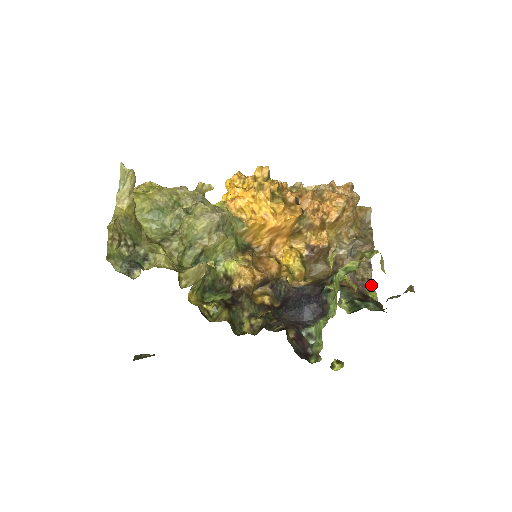
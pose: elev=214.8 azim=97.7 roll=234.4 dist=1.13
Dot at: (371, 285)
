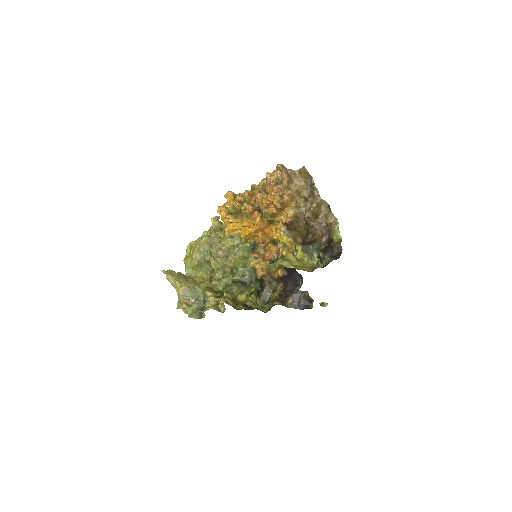
Dot at: (334, 226)
